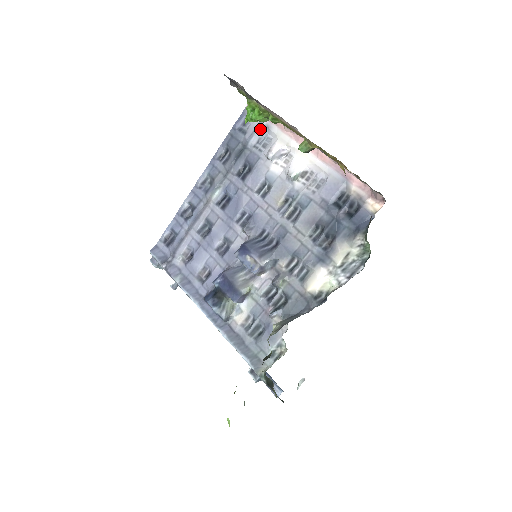
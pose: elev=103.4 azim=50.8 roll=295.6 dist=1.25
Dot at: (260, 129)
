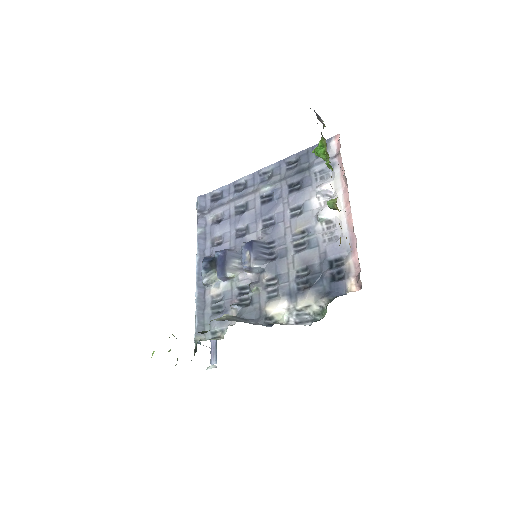
Dot at: occluded
